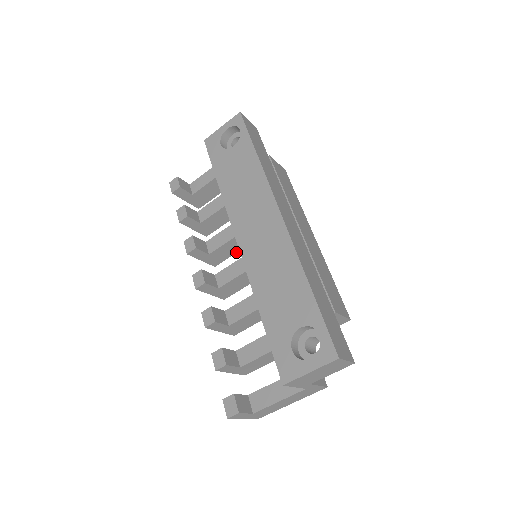
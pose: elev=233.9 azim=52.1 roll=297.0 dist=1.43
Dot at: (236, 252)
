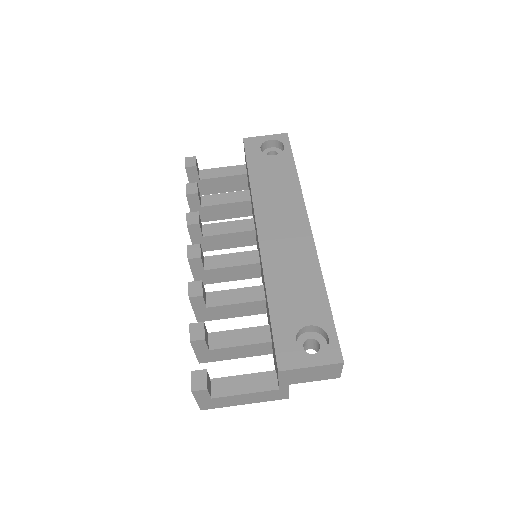
Dot at: (224, 248)
